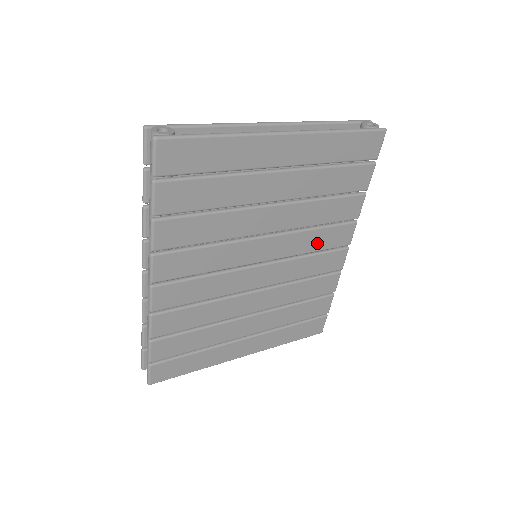
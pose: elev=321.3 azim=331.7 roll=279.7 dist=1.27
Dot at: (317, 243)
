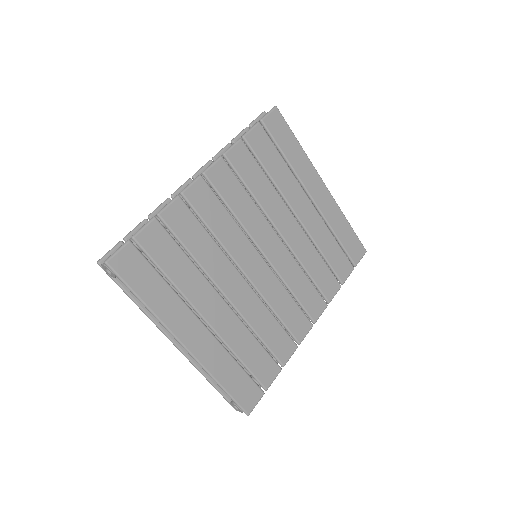
Dot at: (299, 288)
